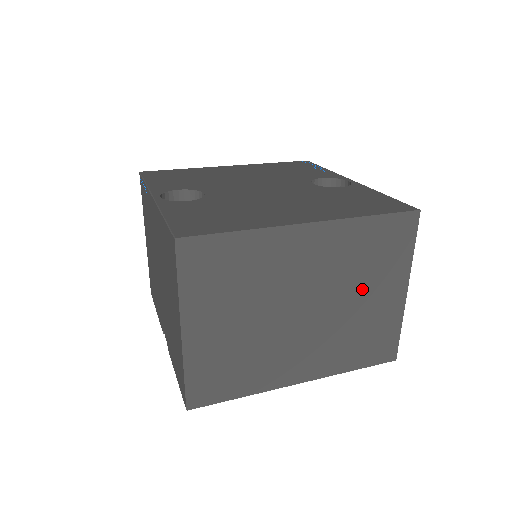
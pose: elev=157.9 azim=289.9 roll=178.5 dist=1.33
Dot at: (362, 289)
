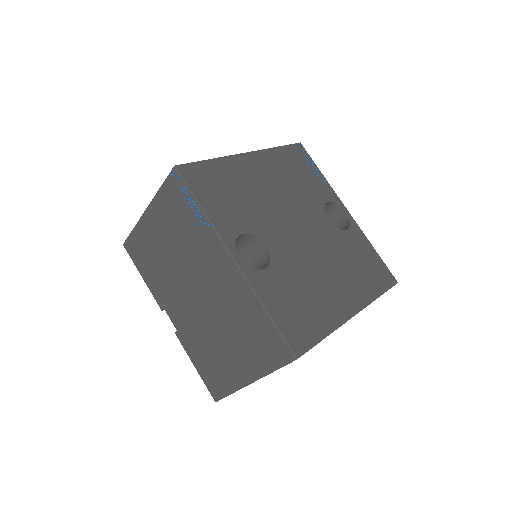
Dot at: occluded
